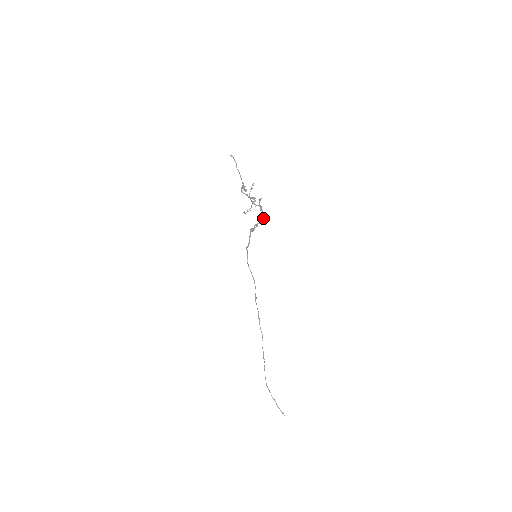
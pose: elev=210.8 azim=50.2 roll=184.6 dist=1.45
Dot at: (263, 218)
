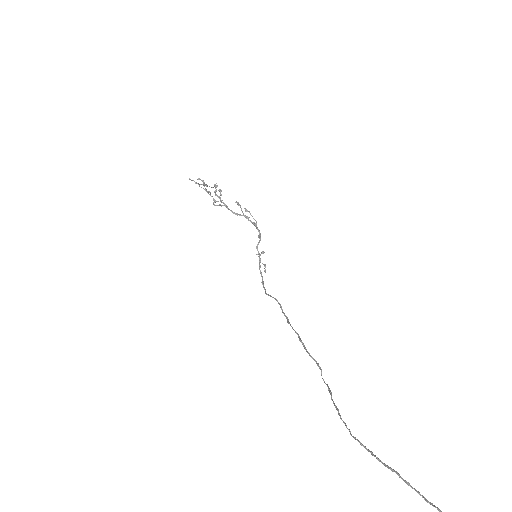
Dot at: occluded
